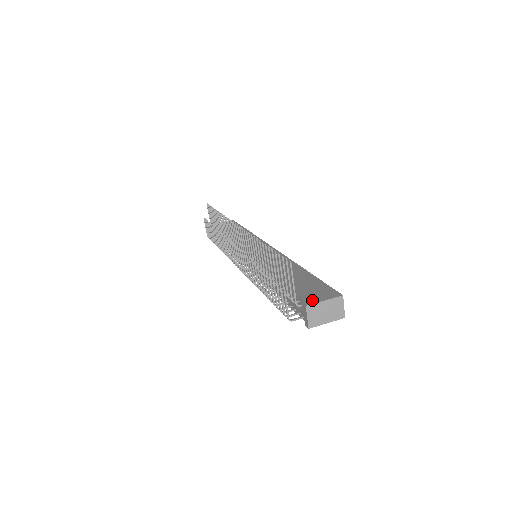
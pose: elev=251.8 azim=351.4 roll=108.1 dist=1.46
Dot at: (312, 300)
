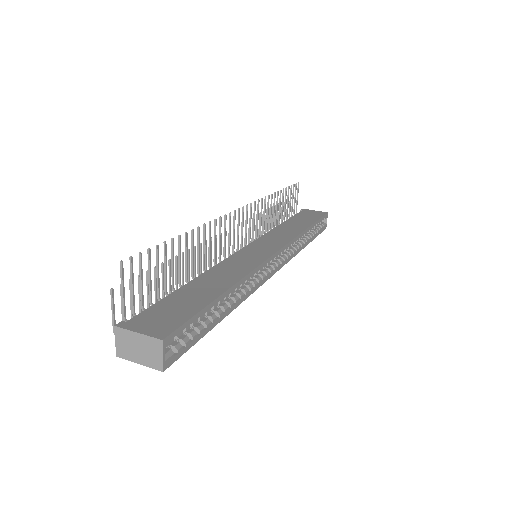
Dot at: (133, 324)
